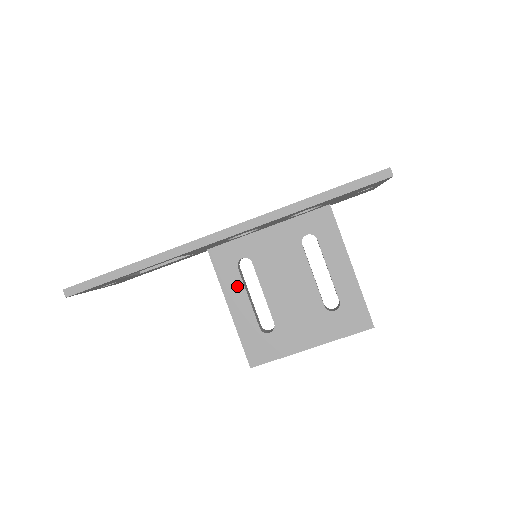
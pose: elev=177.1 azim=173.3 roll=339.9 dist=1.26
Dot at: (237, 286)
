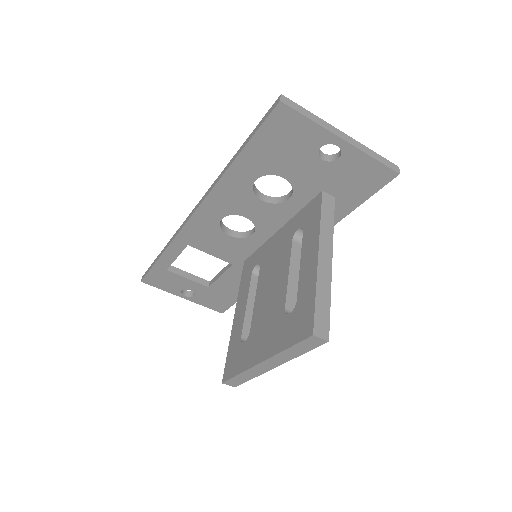
Dot at: (245, 293)
